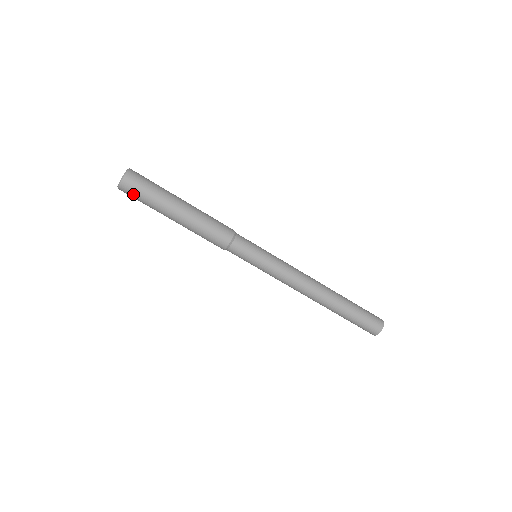
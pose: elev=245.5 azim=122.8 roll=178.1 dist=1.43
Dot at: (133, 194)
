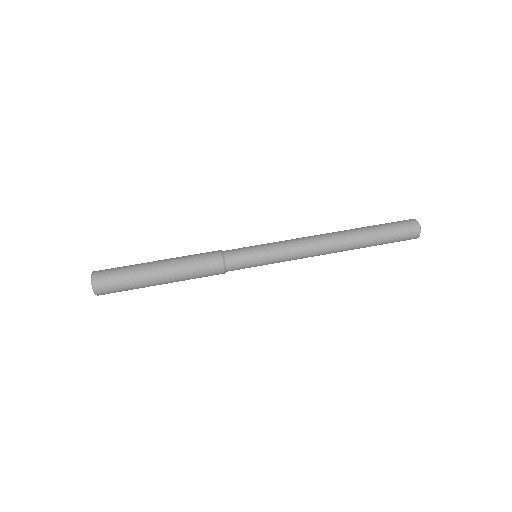
Dot at: (109, 282)
